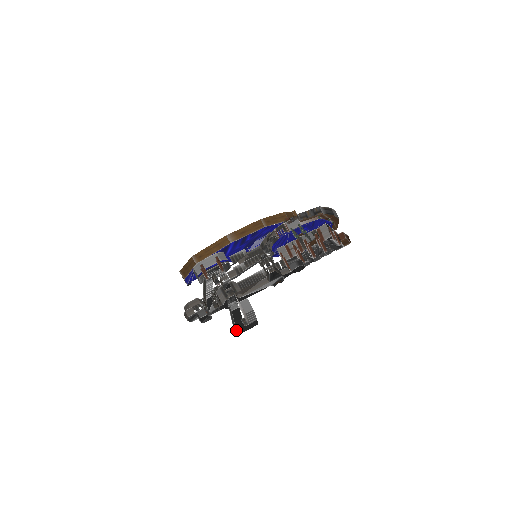
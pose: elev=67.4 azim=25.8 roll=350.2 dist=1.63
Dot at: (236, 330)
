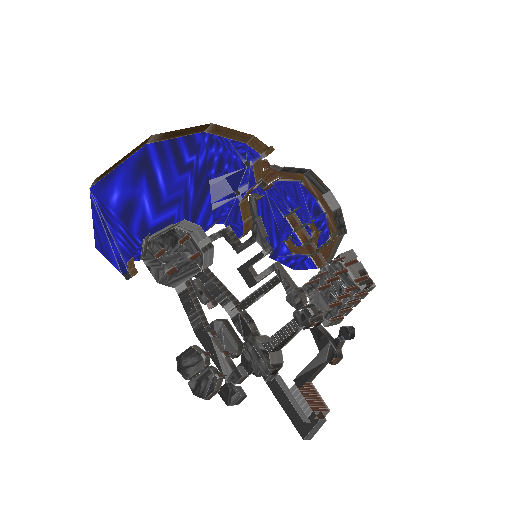
Dot at: (297, 430)
